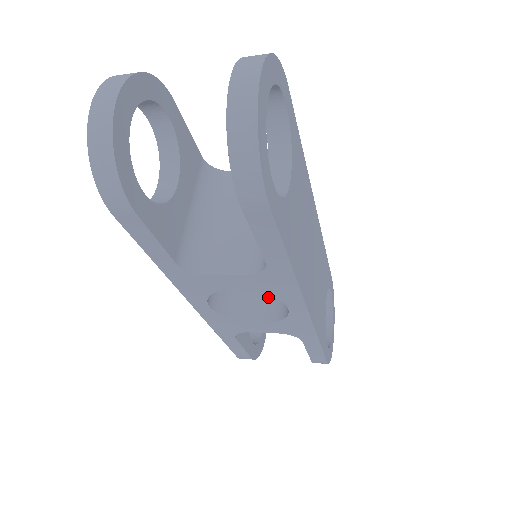
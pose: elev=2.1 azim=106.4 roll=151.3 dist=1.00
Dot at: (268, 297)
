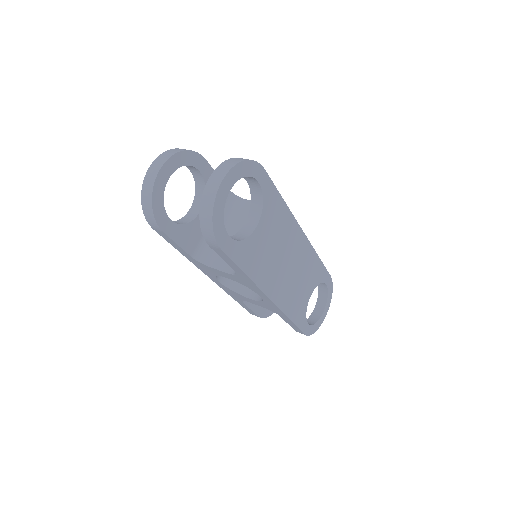
Dot at: occluded
